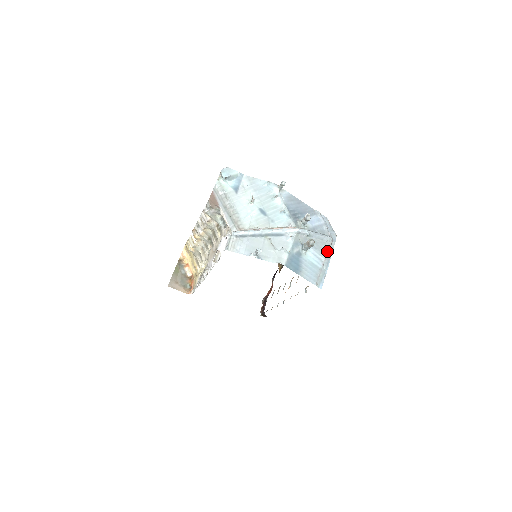
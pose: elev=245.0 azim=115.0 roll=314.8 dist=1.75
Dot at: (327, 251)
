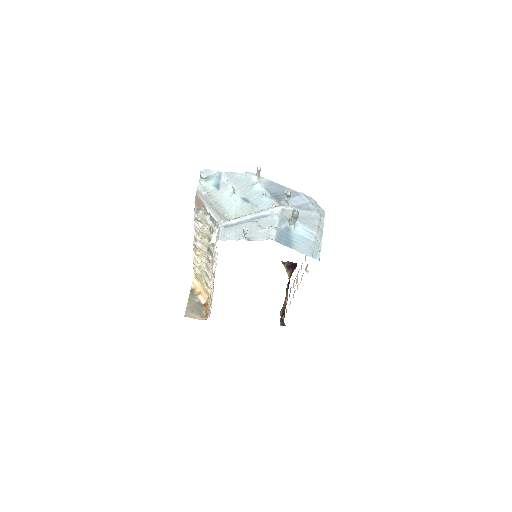
Dot at: (317, 225)
